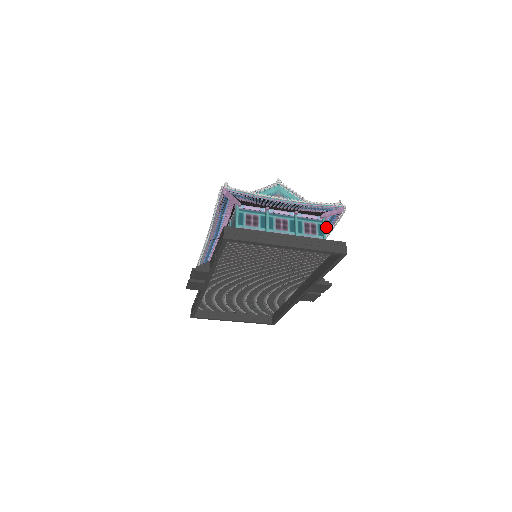
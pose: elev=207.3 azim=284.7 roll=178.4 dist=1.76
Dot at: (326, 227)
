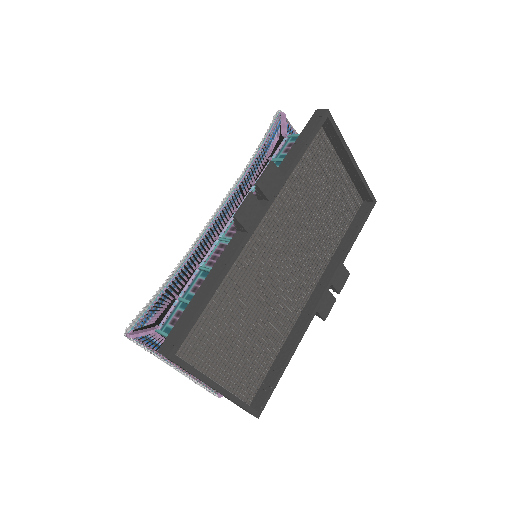
Dot at: occluded
